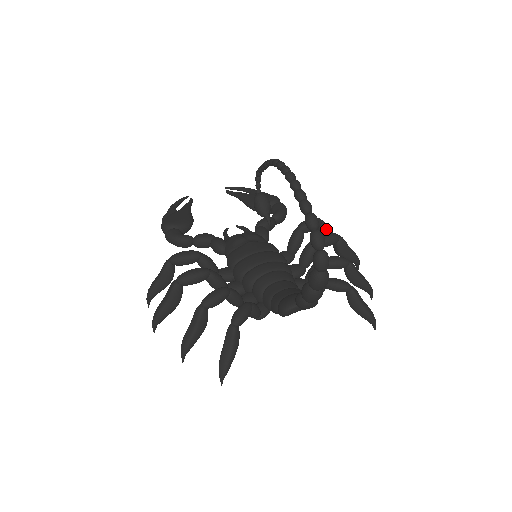
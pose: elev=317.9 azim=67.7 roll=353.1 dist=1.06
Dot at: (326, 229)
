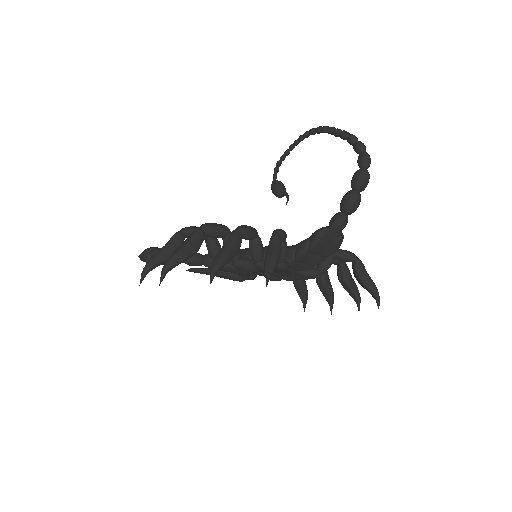
Dot at: occluded
